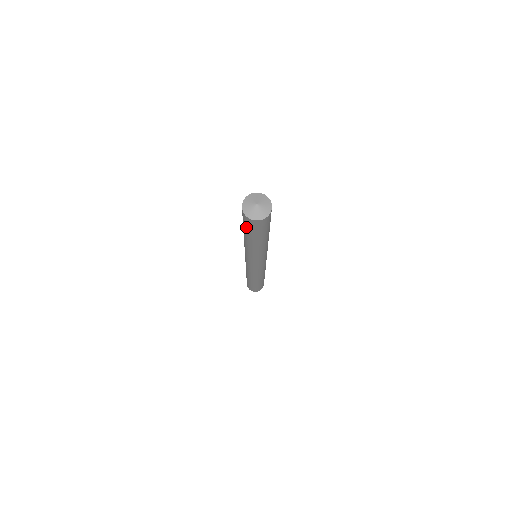
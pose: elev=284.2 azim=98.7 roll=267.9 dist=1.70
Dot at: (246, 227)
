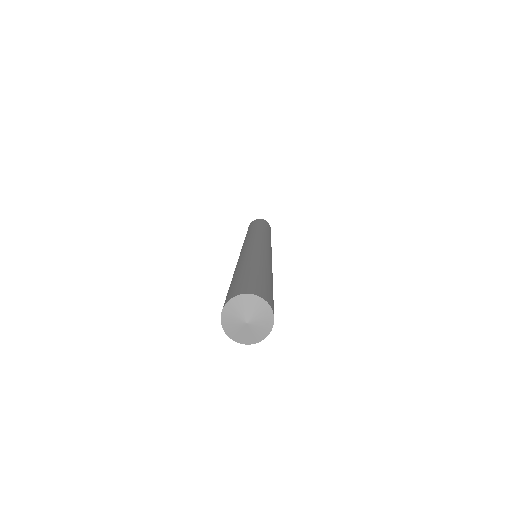
Dot at: occluded
